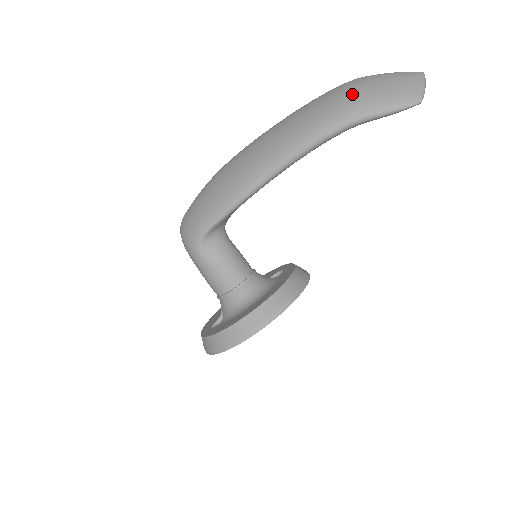
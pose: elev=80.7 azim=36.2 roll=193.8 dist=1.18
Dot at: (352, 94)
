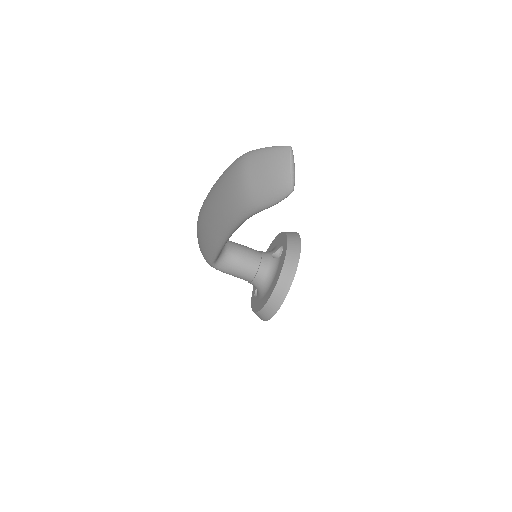
Dot at: (241, 190)
